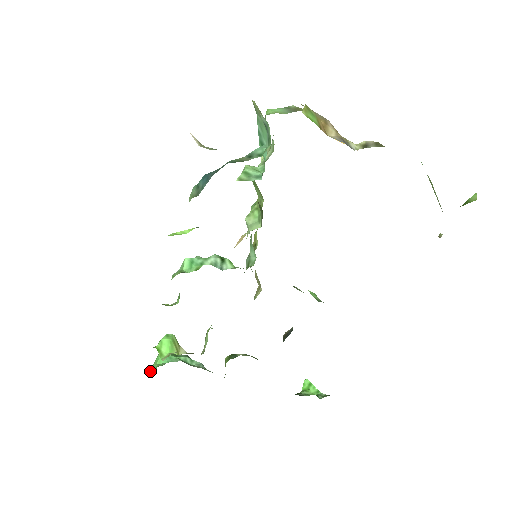
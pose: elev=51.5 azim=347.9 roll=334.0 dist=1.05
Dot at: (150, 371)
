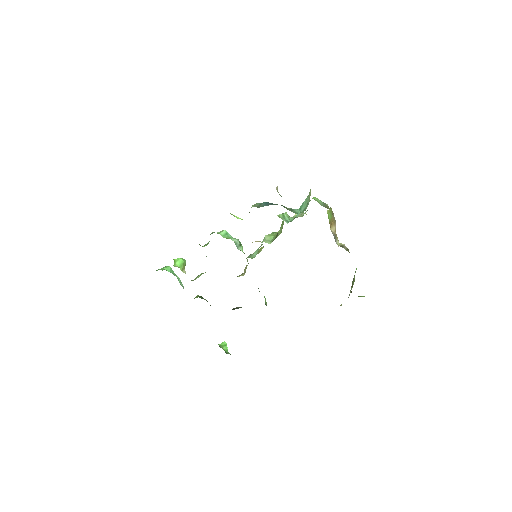
Dot at: (157, 270)
